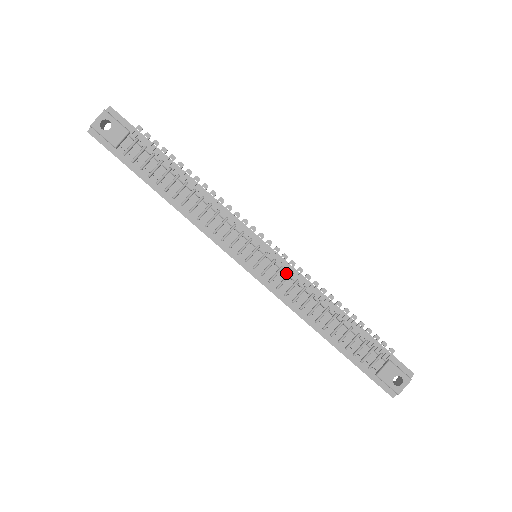
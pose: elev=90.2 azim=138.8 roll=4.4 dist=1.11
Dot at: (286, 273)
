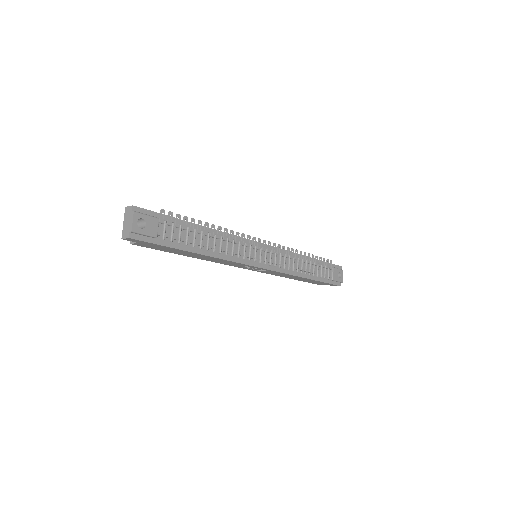
Dot at: (279, 254)
